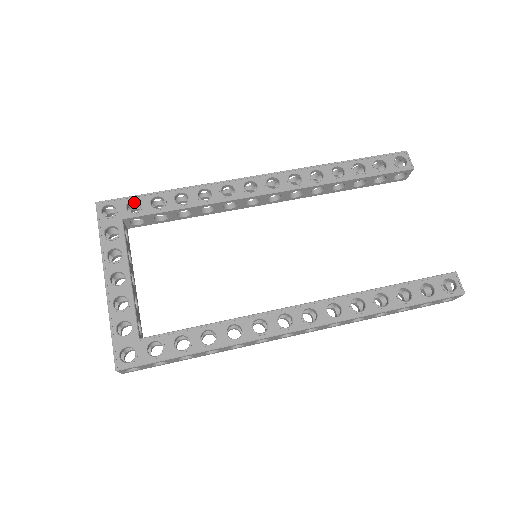
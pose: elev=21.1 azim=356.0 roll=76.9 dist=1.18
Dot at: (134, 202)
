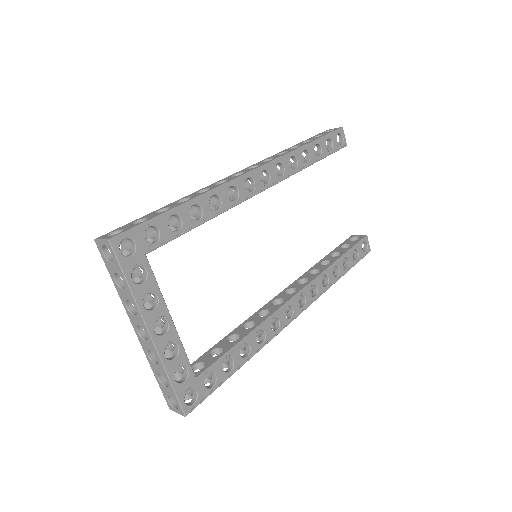
Dot at: (147, 226)
